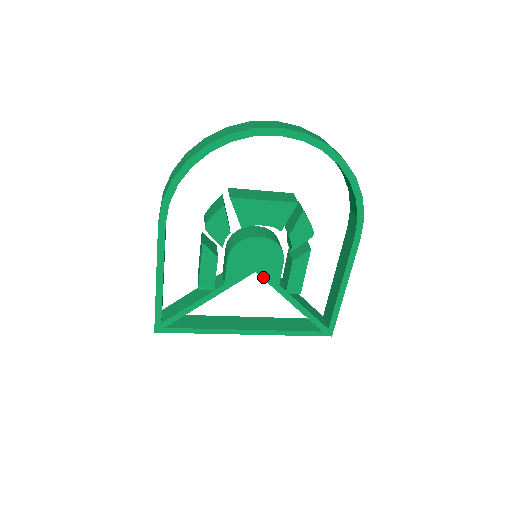
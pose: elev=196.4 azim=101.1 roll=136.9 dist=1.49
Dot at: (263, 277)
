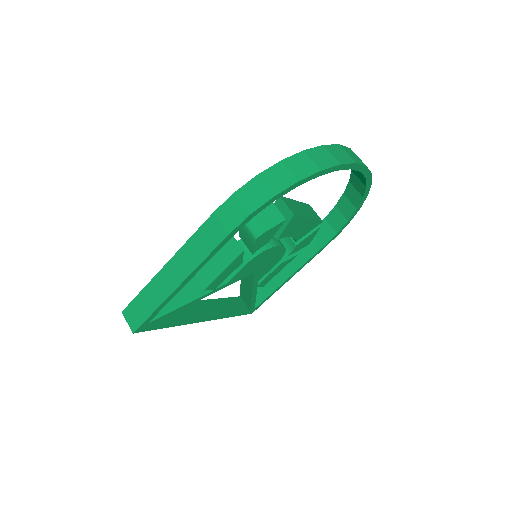
Dot at: (254, 276)
